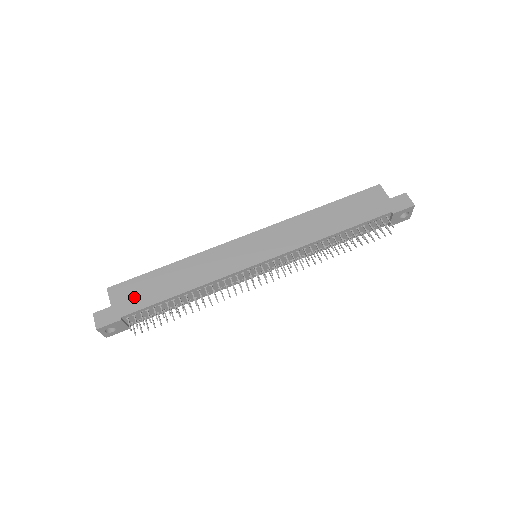
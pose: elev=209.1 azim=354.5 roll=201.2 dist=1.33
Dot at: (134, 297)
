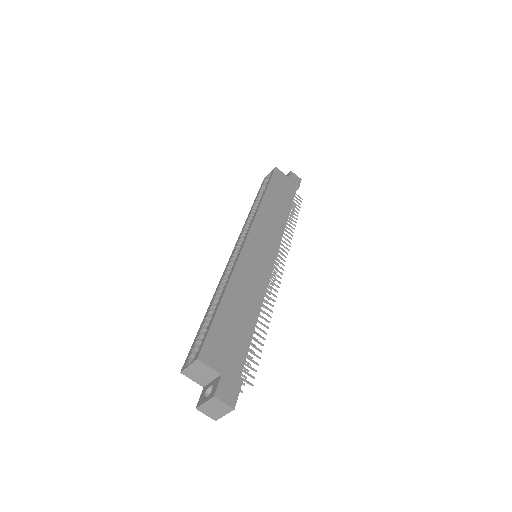
Dot at: (230, 349)
